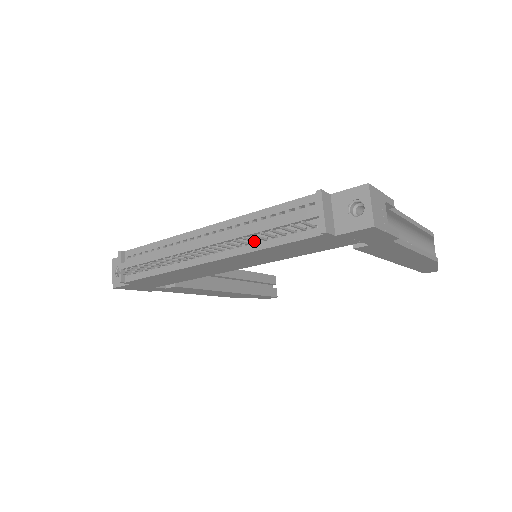
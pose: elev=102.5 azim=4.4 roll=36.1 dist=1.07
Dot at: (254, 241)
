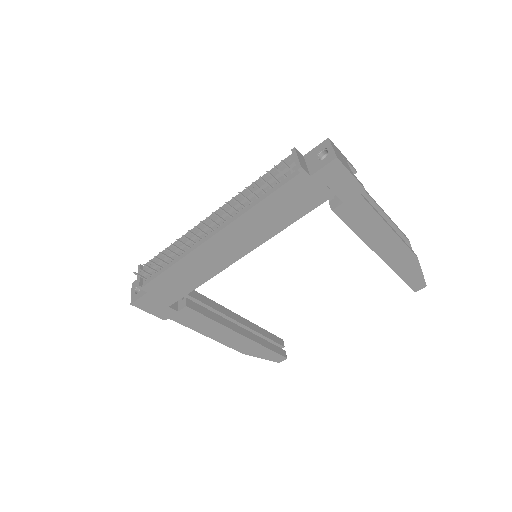
Dot at: (249, 200)
